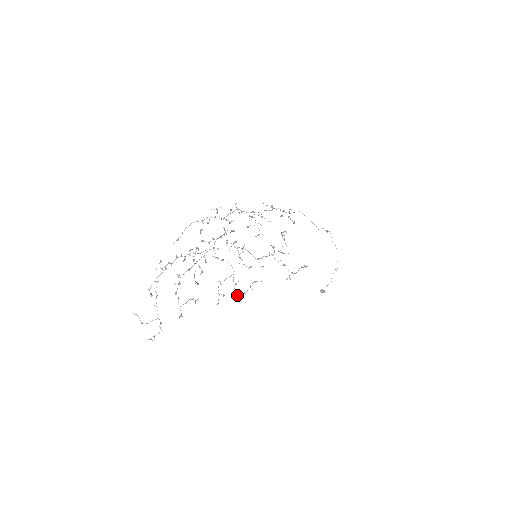
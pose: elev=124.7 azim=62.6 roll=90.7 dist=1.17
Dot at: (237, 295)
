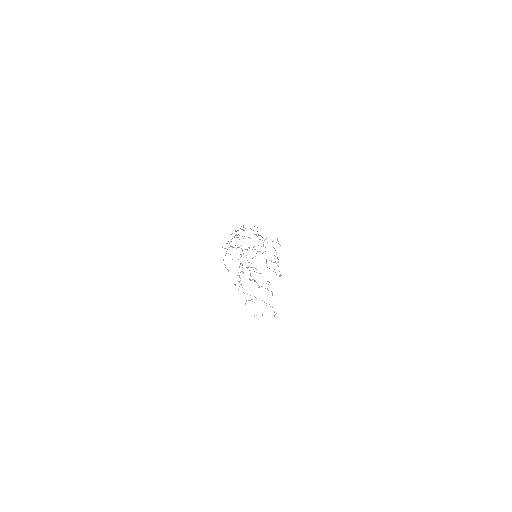
Dot at: occluded
